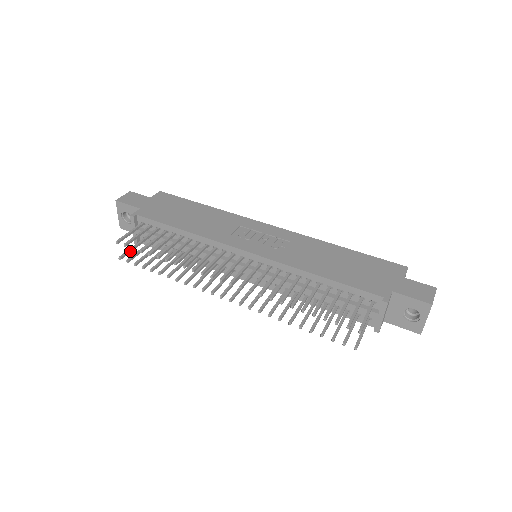
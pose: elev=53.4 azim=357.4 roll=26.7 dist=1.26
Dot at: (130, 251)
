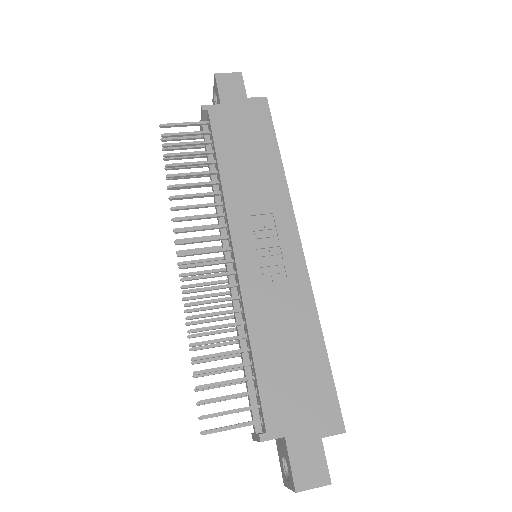
Dot at: (179, 139)
